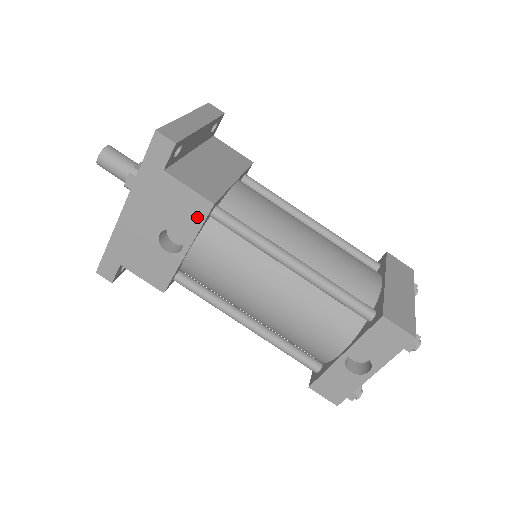
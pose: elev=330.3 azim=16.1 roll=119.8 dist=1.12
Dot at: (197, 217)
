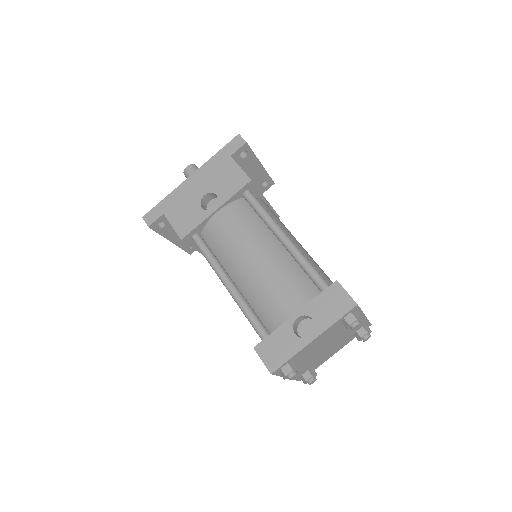
Dot at: (236, 187)
